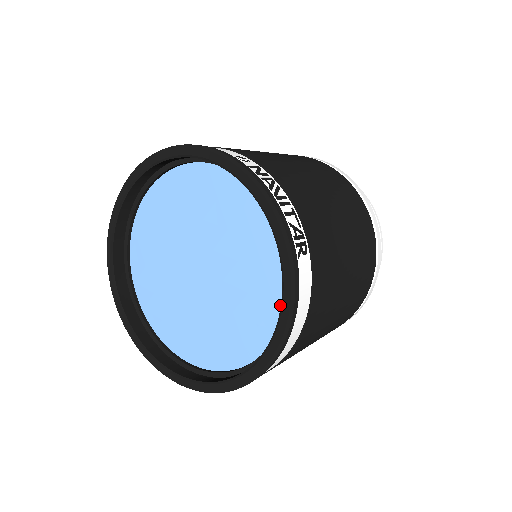
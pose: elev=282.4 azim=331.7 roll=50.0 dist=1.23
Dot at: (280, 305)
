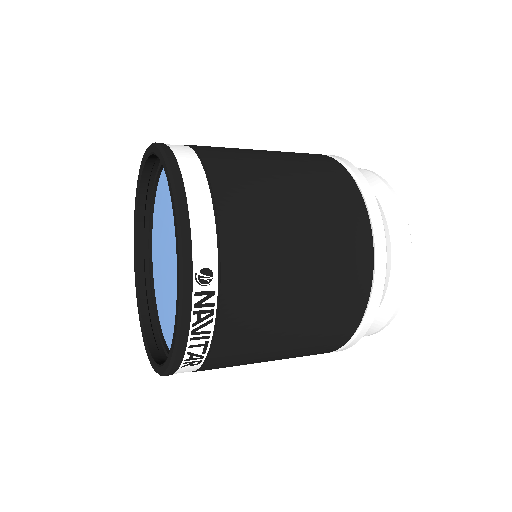
Dot at: occluded
